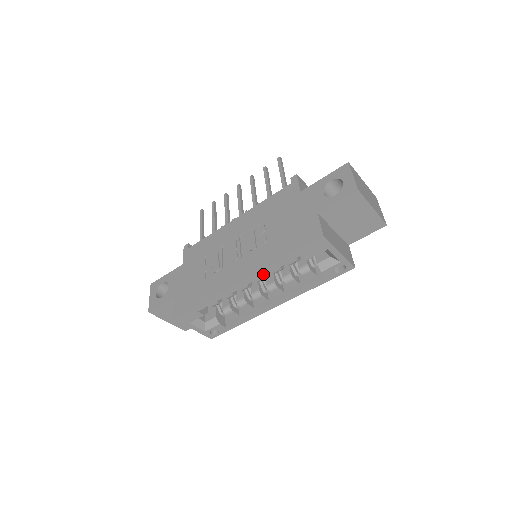
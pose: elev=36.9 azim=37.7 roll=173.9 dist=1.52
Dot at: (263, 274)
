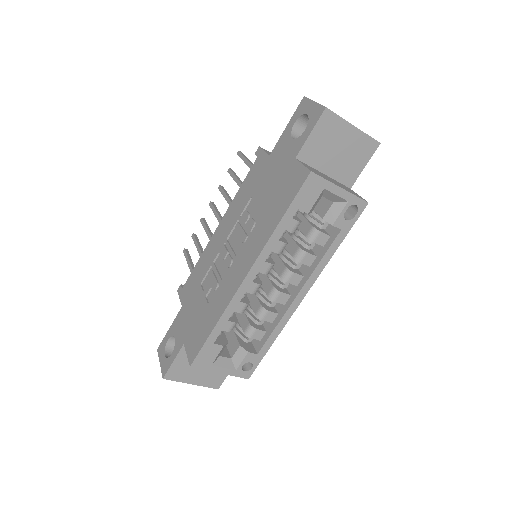
Dot at: (265, 256)
